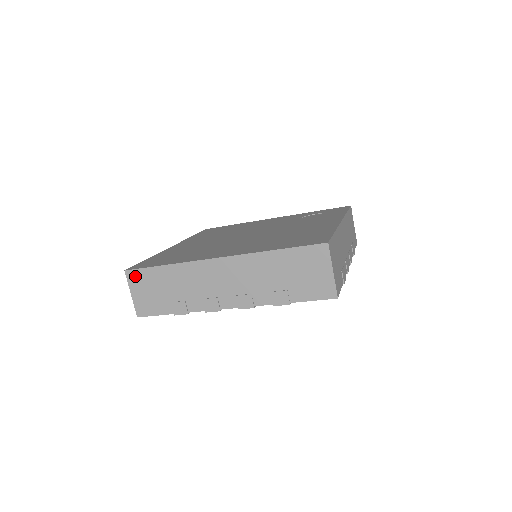
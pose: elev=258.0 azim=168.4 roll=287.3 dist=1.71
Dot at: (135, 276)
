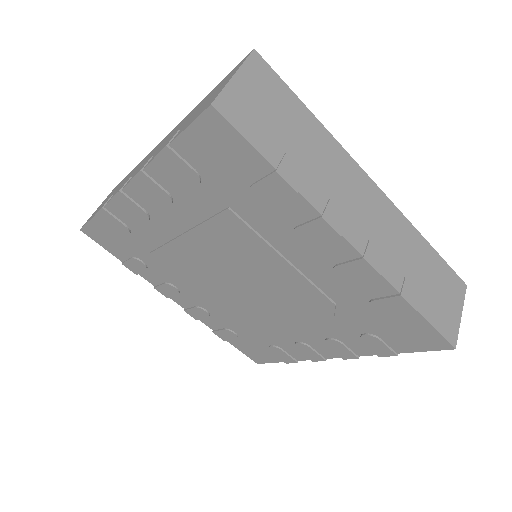
Dot at: occluded
